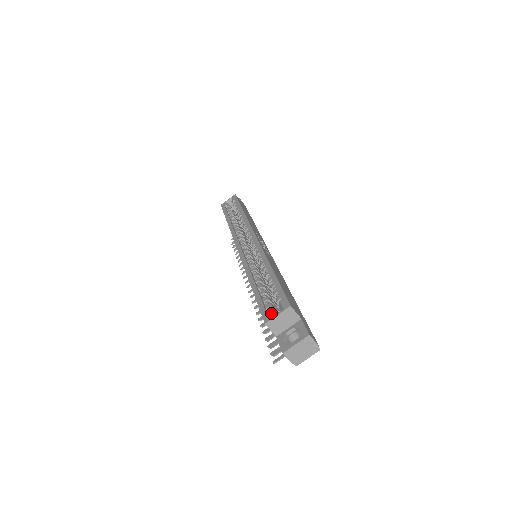
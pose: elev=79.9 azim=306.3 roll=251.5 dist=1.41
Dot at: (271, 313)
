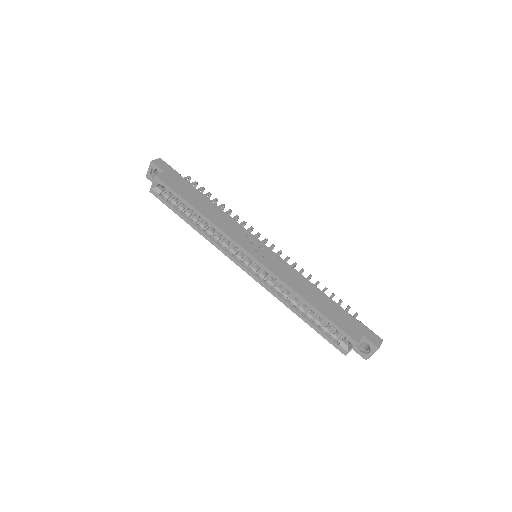
Dot at: (343, 346)
